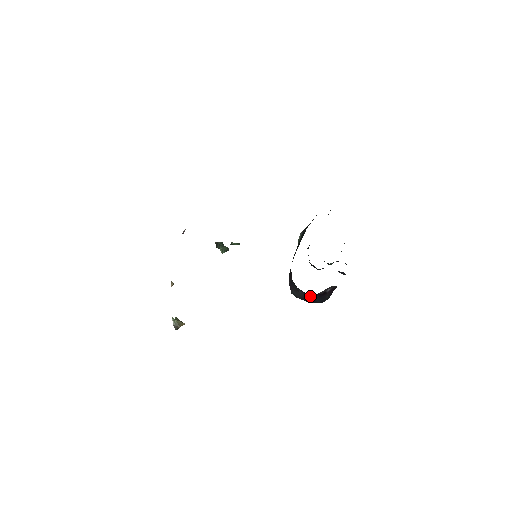
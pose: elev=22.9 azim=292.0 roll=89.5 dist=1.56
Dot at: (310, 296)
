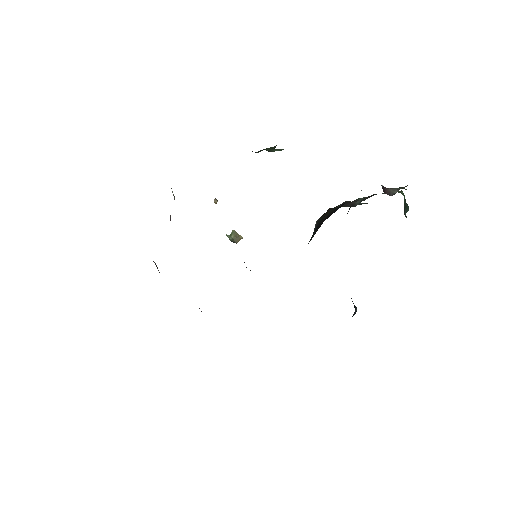
Dot at: occluded
